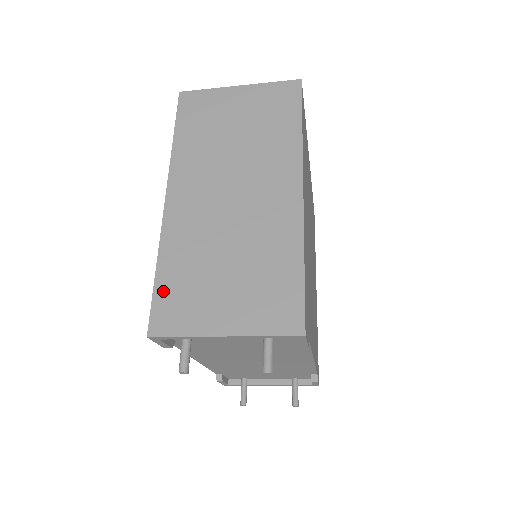
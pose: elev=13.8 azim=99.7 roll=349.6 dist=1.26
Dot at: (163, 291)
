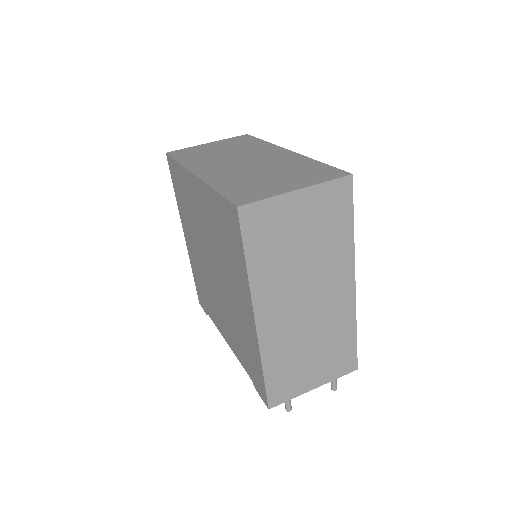
Dot at: (272, 382)
